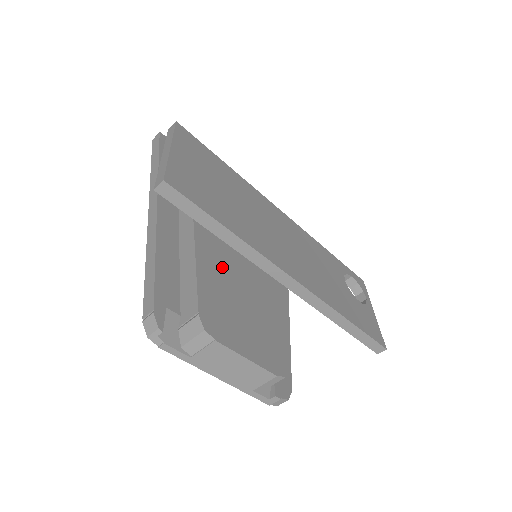
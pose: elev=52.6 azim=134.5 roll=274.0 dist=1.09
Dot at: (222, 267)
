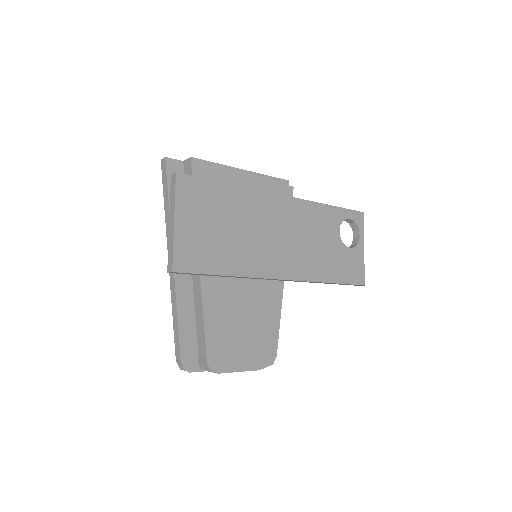
Dot at: (224, 306)
